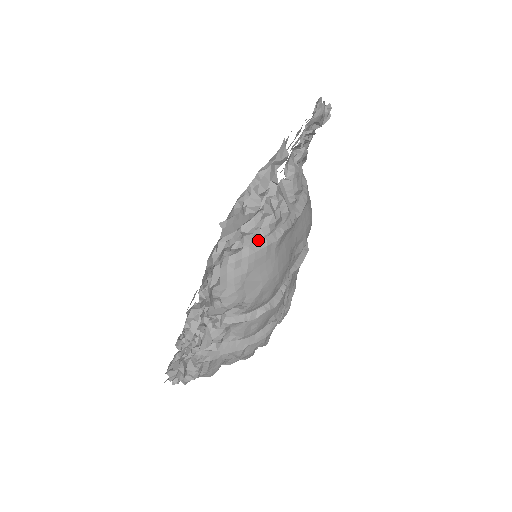
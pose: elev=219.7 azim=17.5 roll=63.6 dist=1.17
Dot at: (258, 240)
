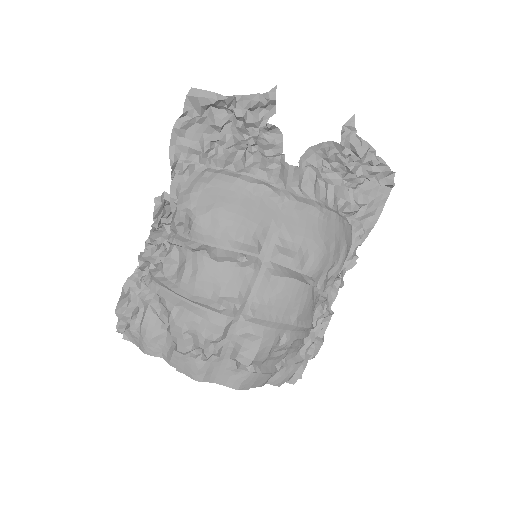
Dot at: (236, 173)
